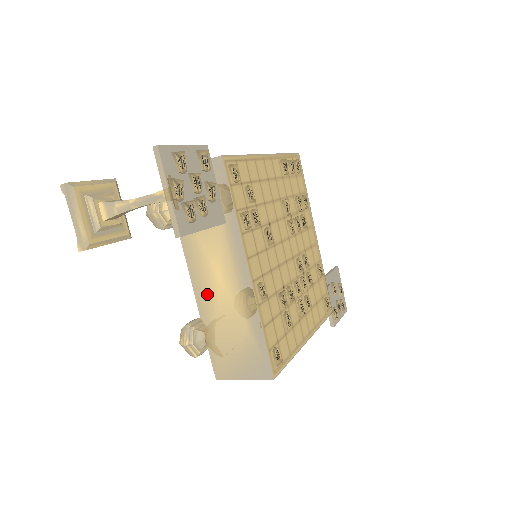
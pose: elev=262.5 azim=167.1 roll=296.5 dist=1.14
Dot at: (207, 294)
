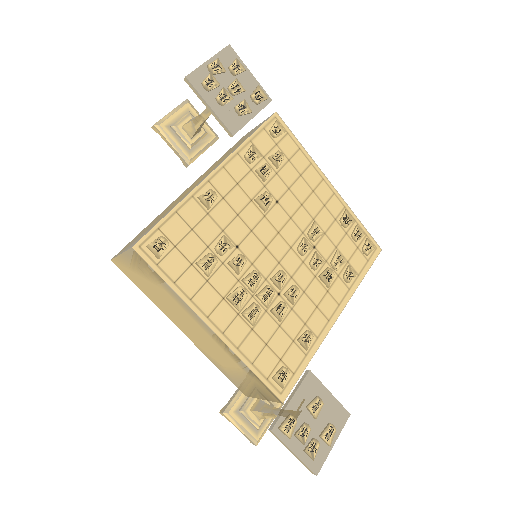
Dot at: occluded
